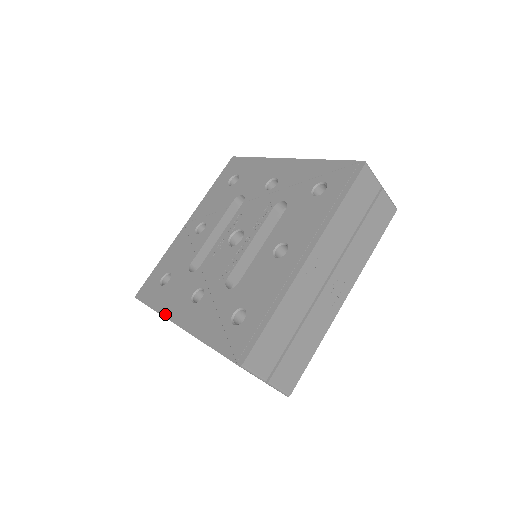
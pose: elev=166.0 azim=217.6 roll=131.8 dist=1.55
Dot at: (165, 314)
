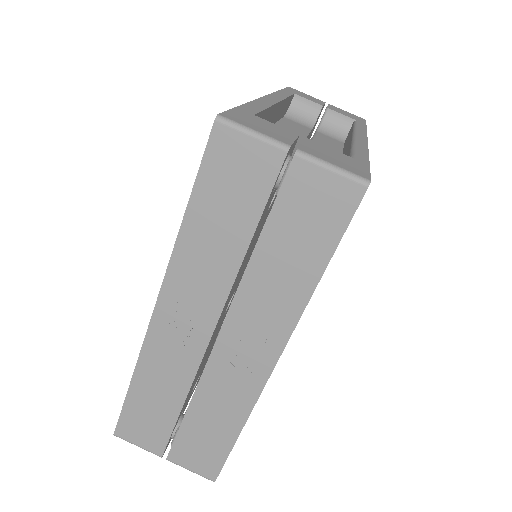
Dot at: occluded
